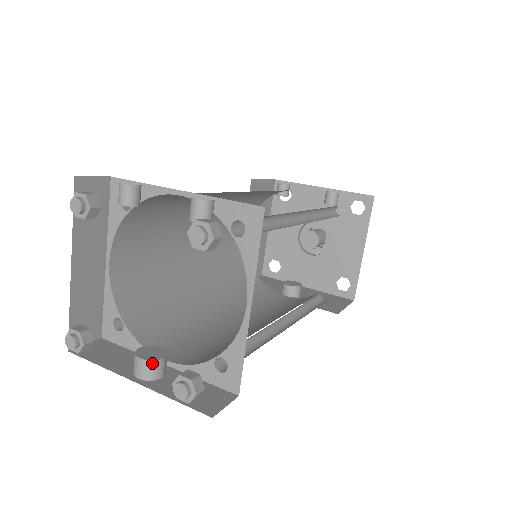
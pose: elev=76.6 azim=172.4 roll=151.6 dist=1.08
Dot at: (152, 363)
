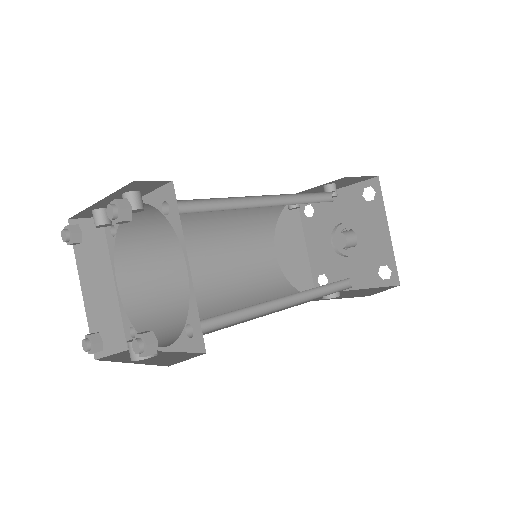
Dot at: occluded
